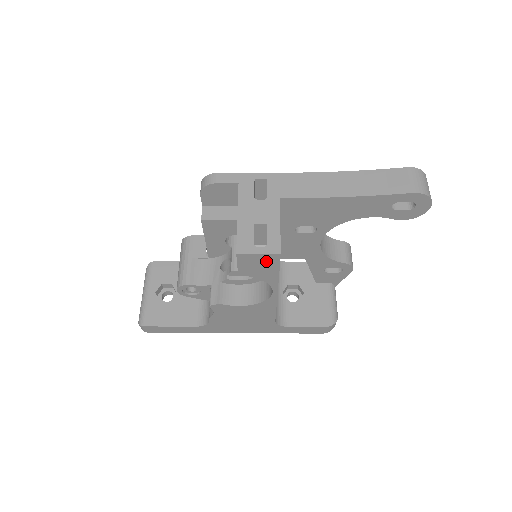
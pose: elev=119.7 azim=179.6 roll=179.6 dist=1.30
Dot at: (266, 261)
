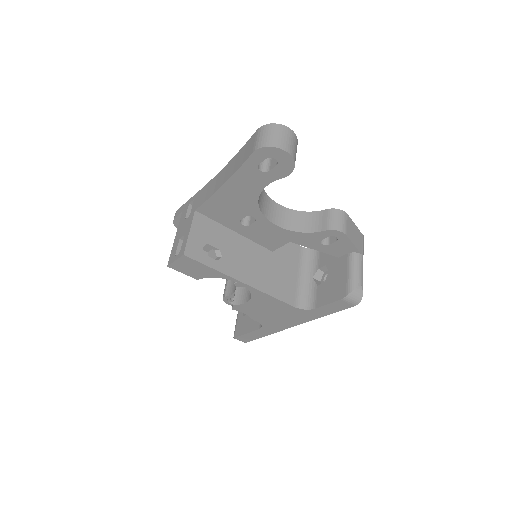
Dot at: (189, 263)
